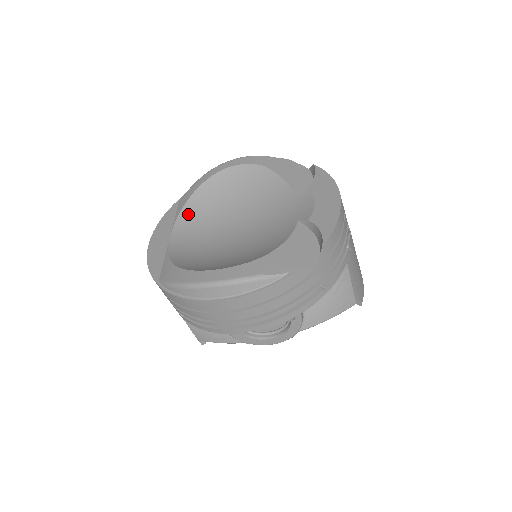
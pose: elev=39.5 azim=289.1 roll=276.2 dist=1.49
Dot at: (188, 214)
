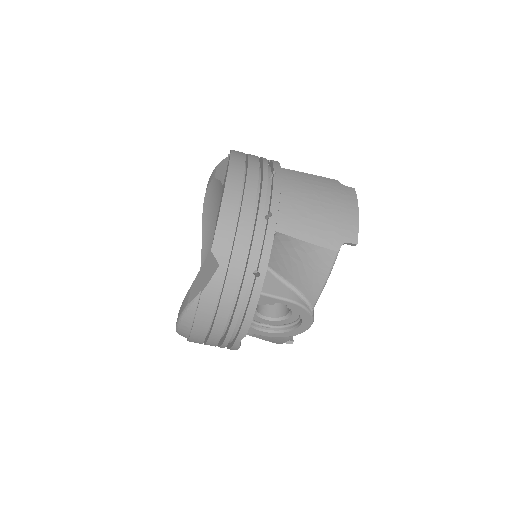
Dot at: (205, 253)
